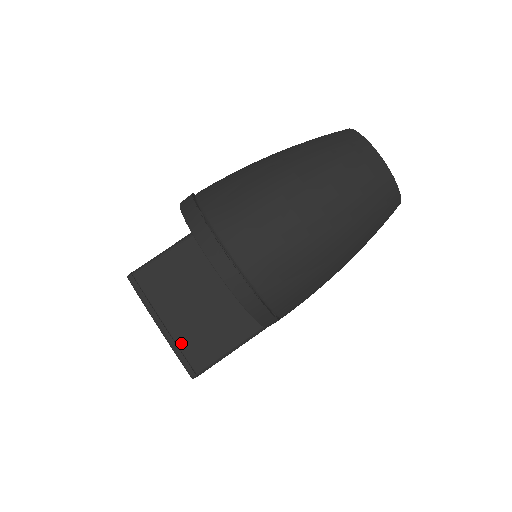
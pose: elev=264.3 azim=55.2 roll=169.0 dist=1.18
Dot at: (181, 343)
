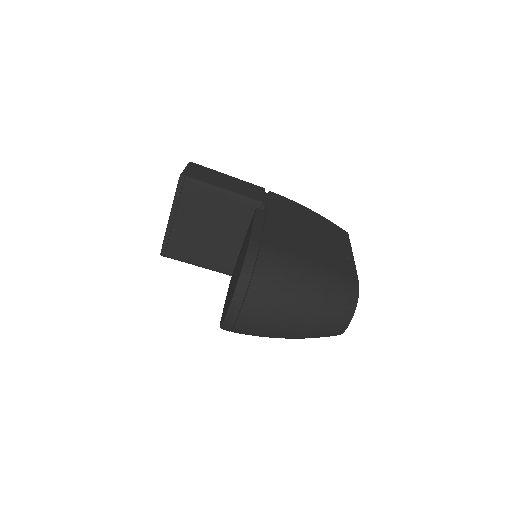
Dot at: (173, 237)
